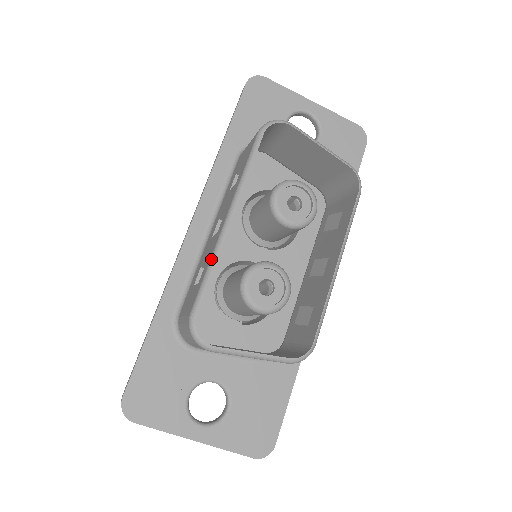
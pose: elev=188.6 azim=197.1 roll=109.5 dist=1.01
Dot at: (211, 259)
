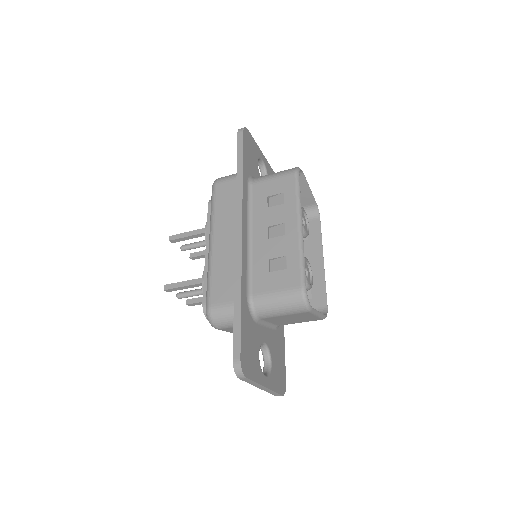
Dot at: (301, 252)
